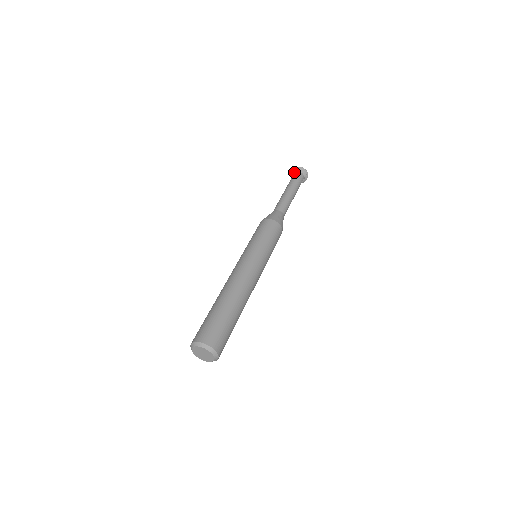
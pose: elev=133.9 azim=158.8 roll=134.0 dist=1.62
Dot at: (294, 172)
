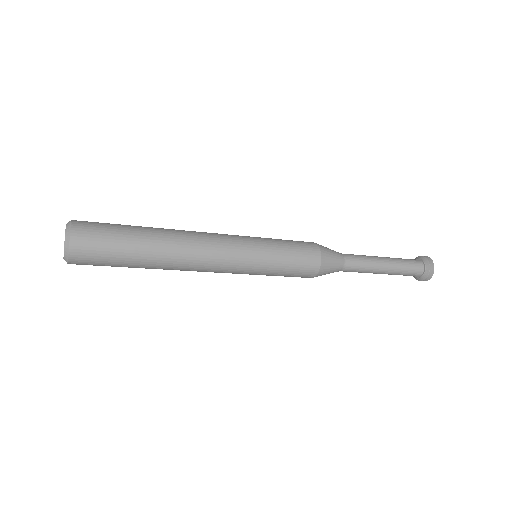
Dot at: occluded
